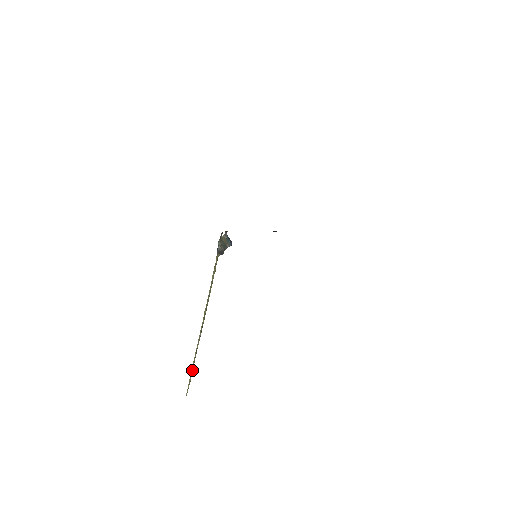
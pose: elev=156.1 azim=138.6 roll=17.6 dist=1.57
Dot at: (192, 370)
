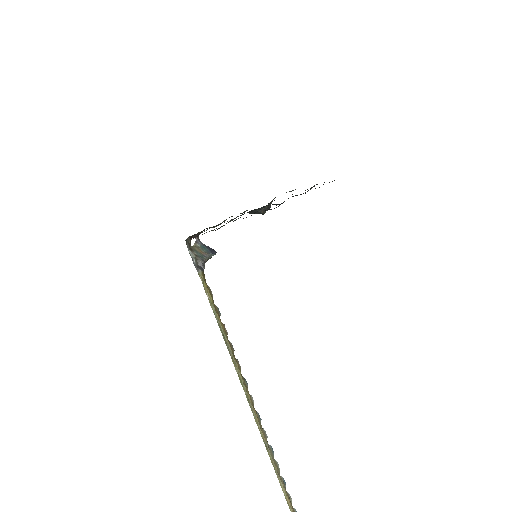
Dot at: (279, 478)
